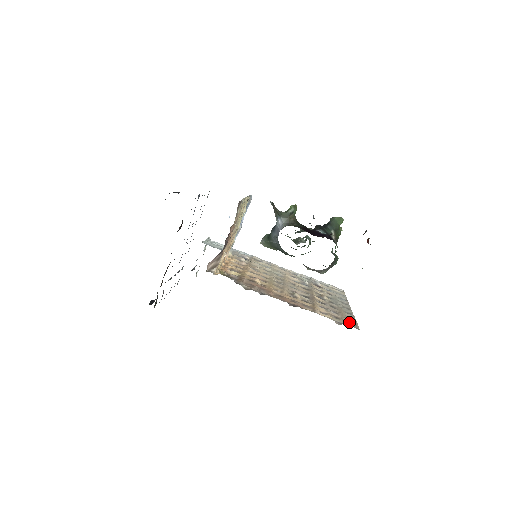
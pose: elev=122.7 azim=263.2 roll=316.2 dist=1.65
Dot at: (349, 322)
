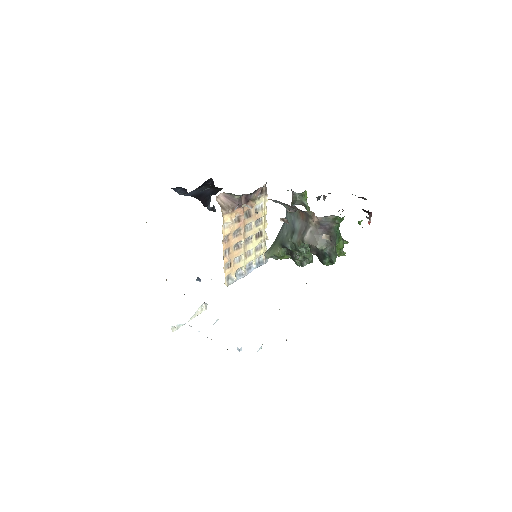
Dot at: occluded
